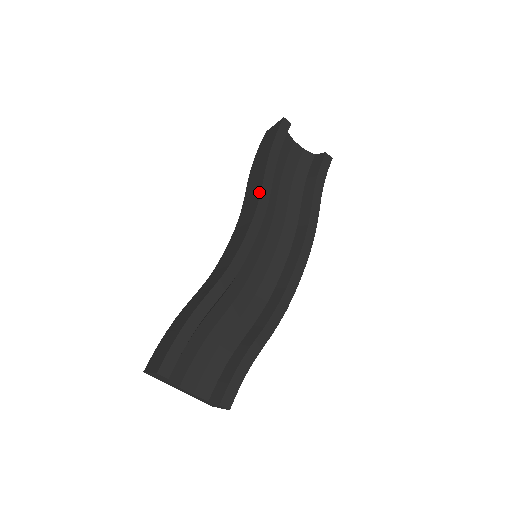
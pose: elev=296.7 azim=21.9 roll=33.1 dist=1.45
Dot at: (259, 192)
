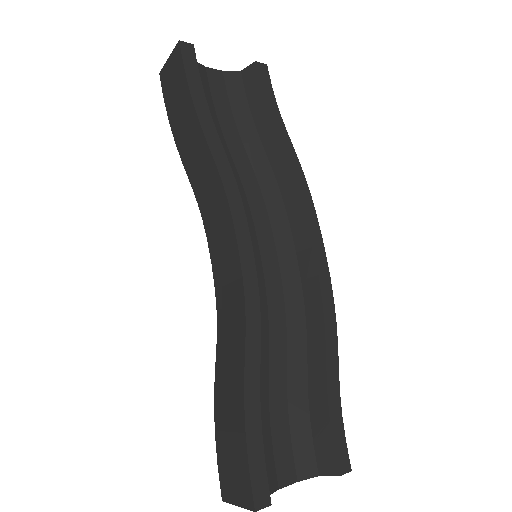
Dot at: (215, 172)
